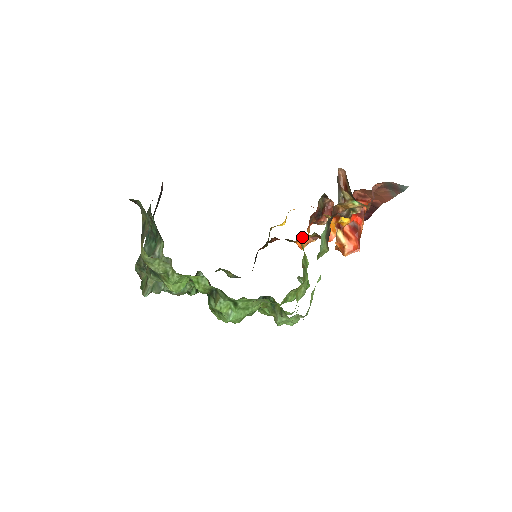
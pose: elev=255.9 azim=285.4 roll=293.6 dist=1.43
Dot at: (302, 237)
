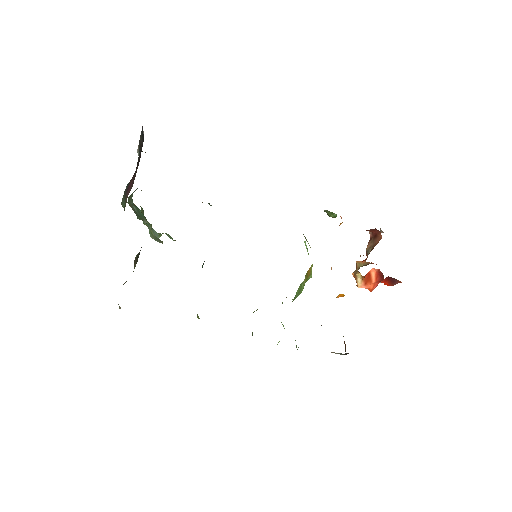
Dot at: occluded
